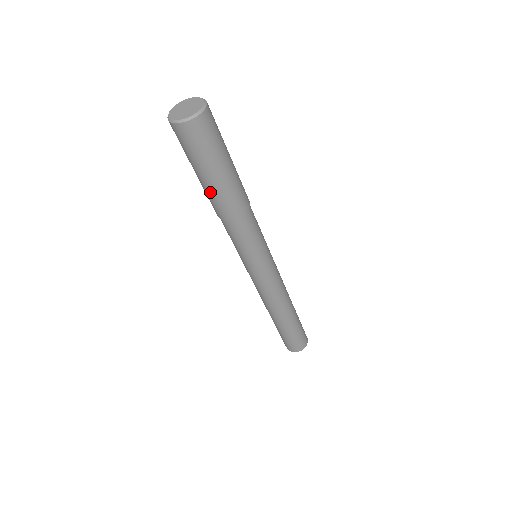
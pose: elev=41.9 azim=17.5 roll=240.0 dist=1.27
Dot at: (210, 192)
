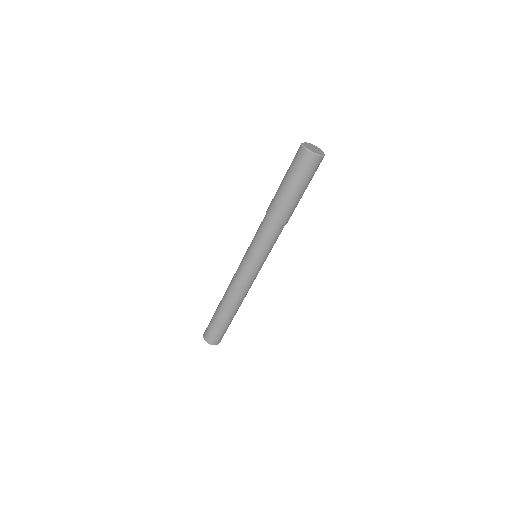
Dot at: (291, 202)
